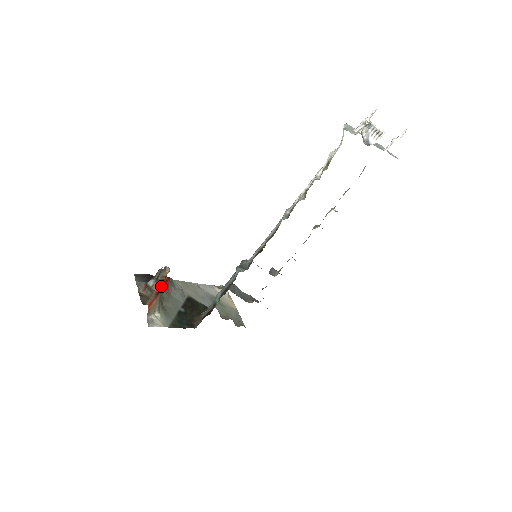
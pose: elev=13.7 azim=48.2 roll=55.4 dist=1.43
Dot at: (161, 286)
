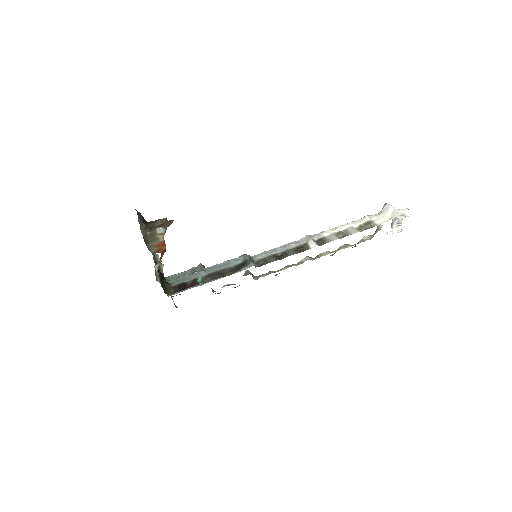
Dot at: occluded
